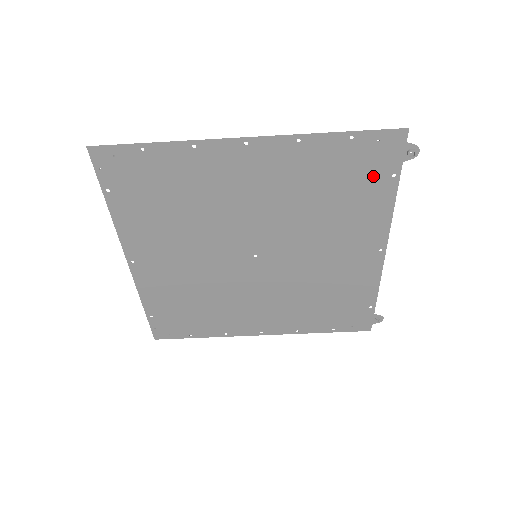
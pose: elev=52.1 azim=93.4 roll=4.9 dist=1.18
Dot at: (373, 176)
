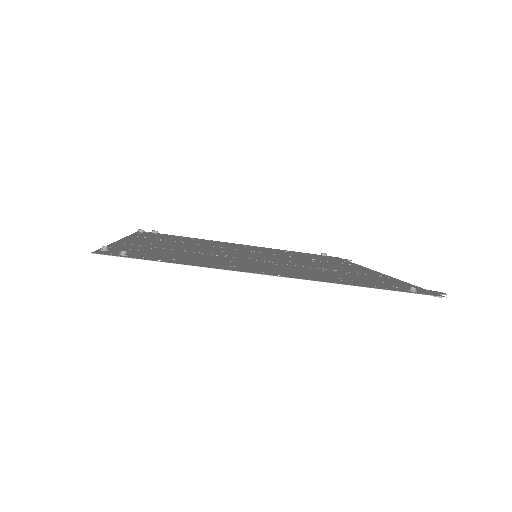
Dot at: (393, 284)
